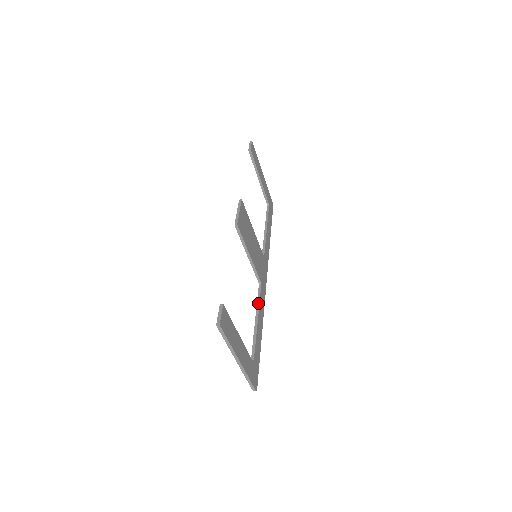
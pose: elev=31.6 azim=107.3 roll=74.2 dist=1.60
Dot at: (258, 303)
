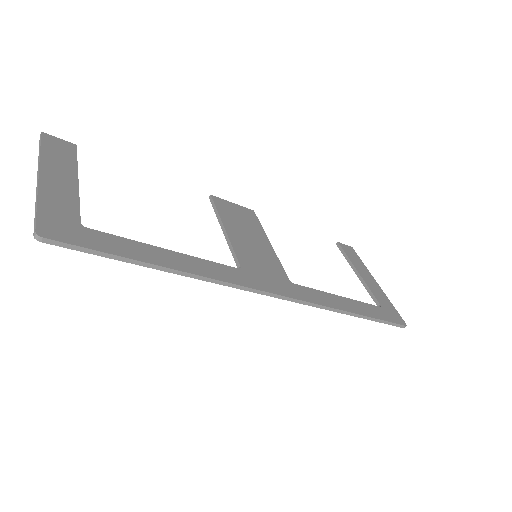
Dot at: (202, 260)
